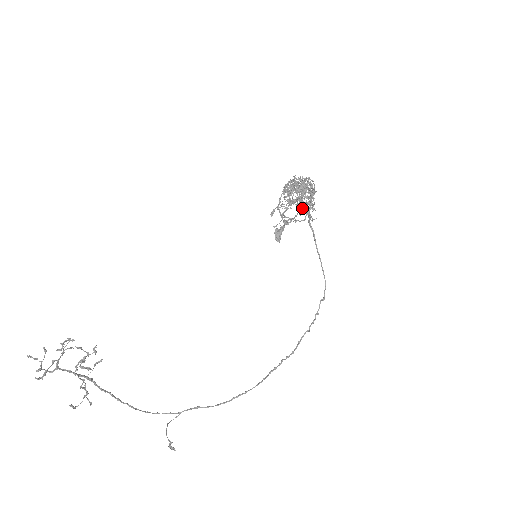
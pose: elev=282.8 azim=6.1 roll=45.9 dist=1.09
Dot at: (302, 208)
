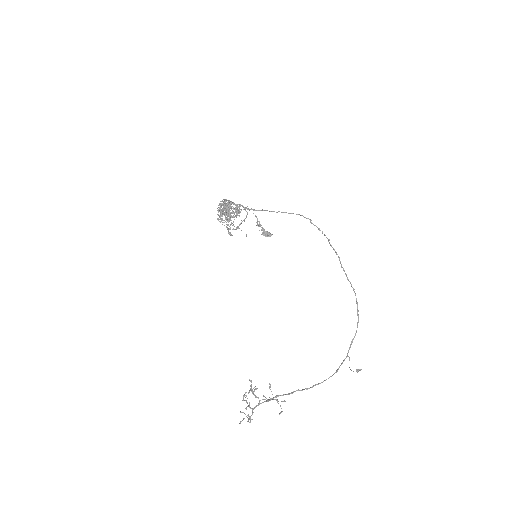
Dot at: (236, 213)
